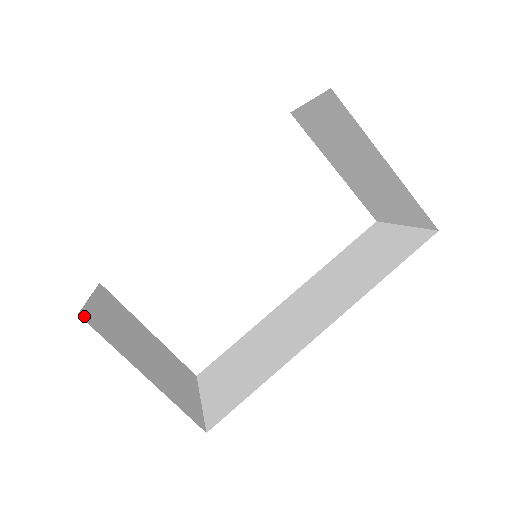
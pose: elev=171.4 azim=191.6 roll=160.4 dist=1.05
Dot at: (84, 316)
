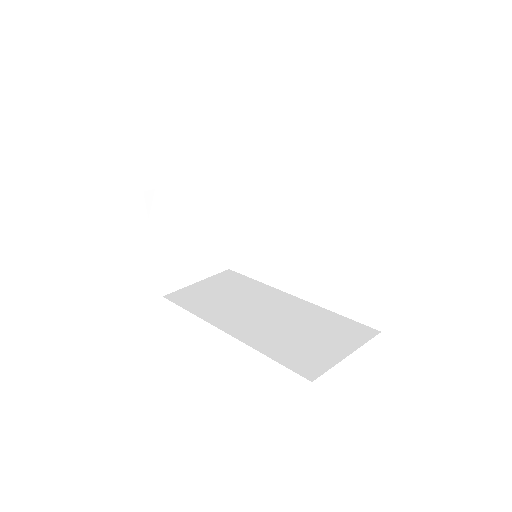
Dot at: (149, 194)
